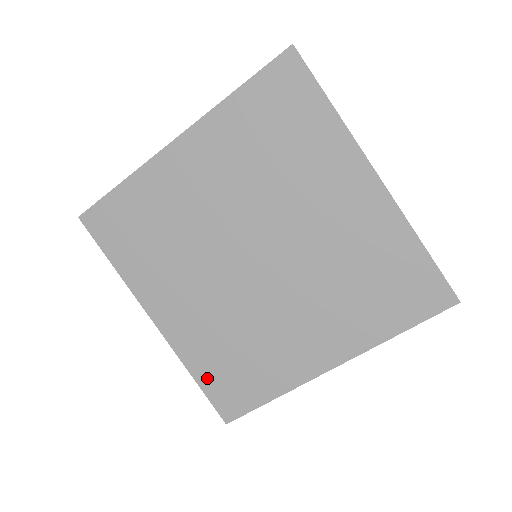
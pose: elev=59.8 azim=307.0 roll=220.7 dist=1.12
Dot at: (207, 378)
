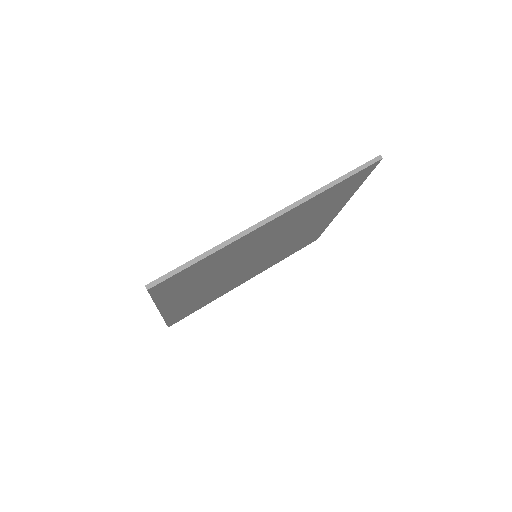
Dot at: occluded
